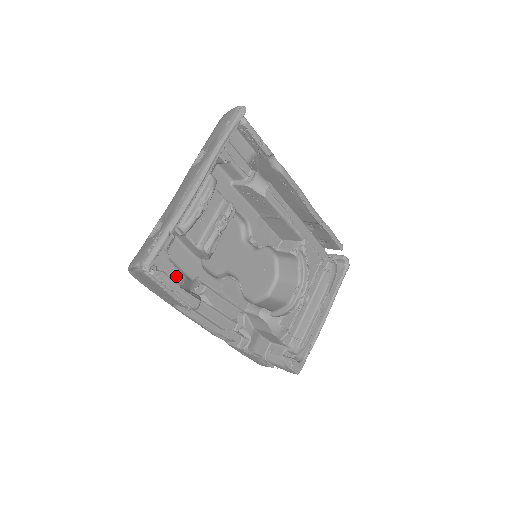
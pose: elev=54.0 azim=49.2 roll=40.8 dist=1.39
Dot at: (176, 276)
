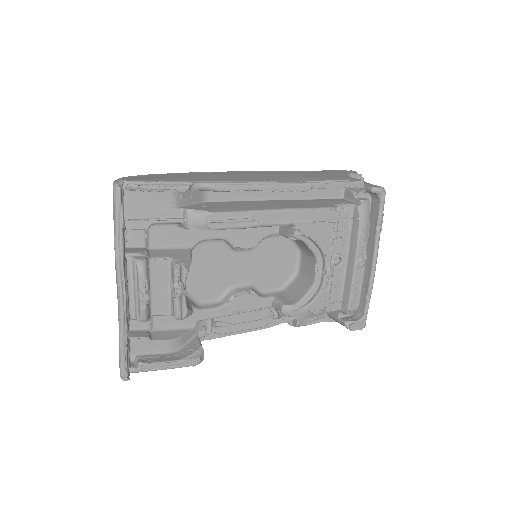
Dot at: (168, 346)
